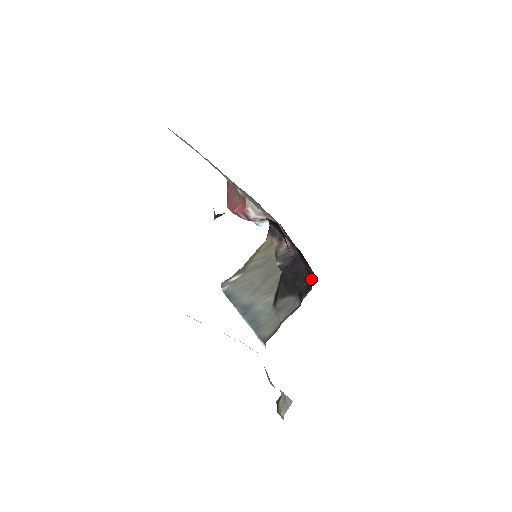
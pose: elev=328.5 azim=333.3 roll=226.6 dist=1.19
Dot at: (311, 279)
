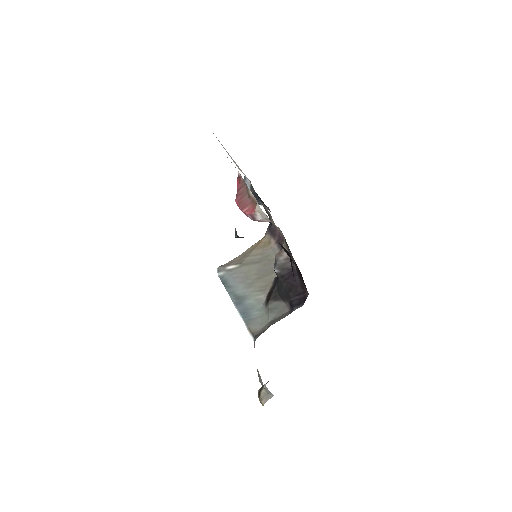
Dot at: (304, 296)
